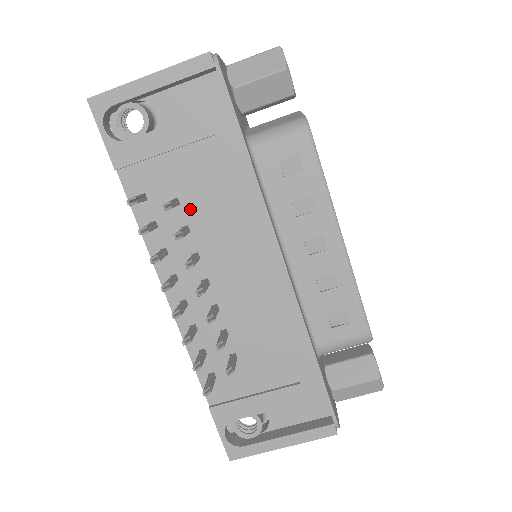
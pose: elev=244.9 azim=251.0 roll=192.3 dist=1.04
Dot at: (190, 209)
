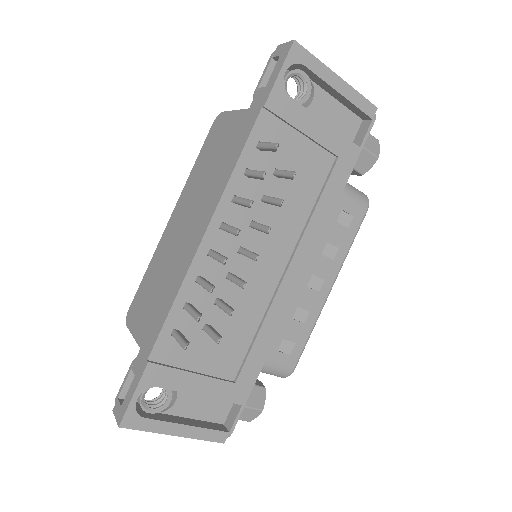
Dot at: (281, 187)
